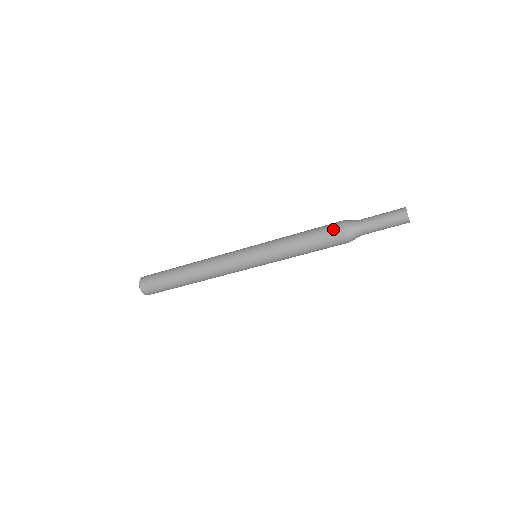
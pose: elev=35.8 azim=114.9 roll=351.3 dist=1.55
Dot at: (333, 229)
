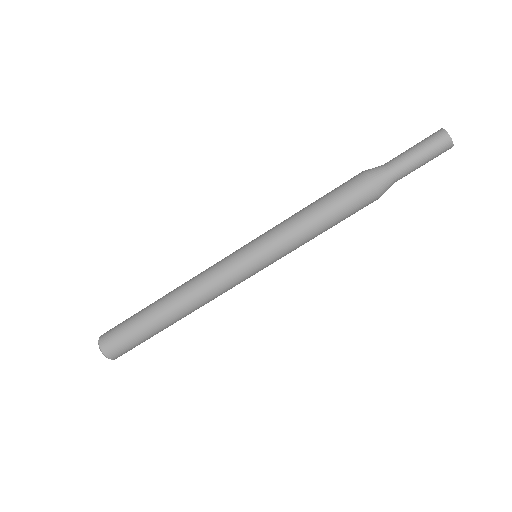
Dot at: (354, 184)
